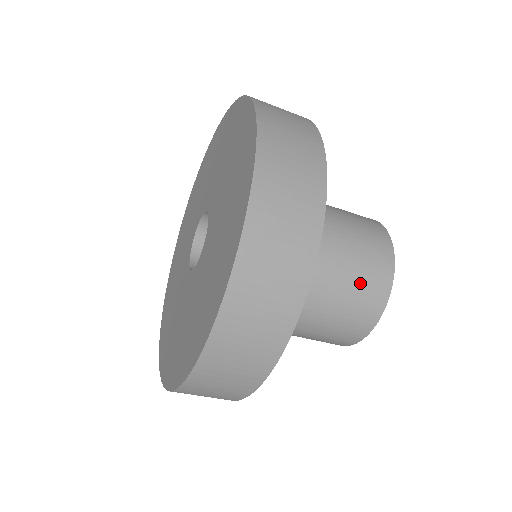
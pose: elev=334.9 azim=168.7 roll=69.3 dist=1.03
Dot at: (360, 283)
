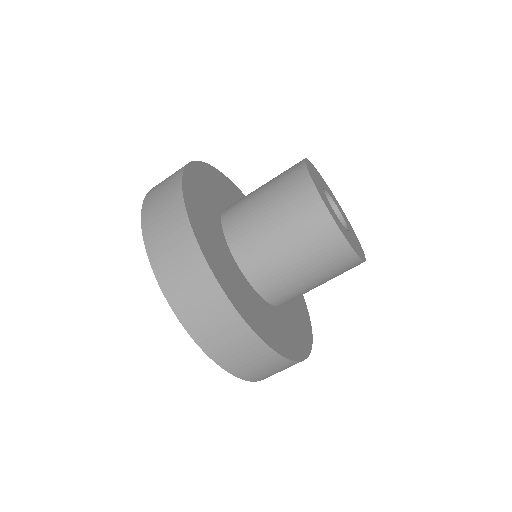
Dot at: (331, 271)
